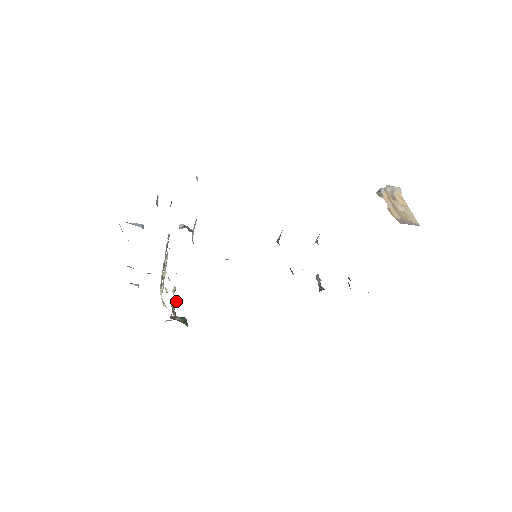
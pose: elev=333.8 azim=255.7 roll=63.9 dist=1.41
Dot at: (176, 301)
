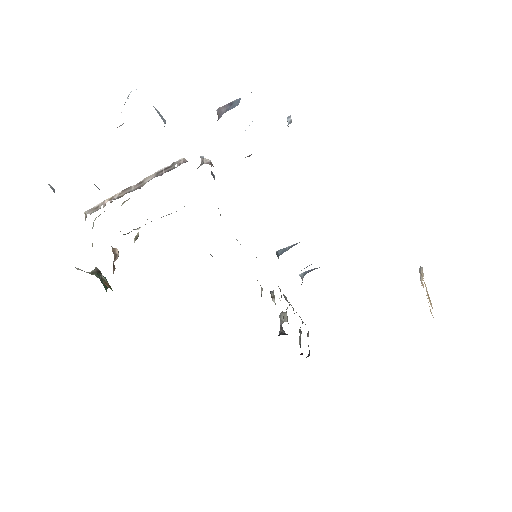
Dot at: (118, 251)
